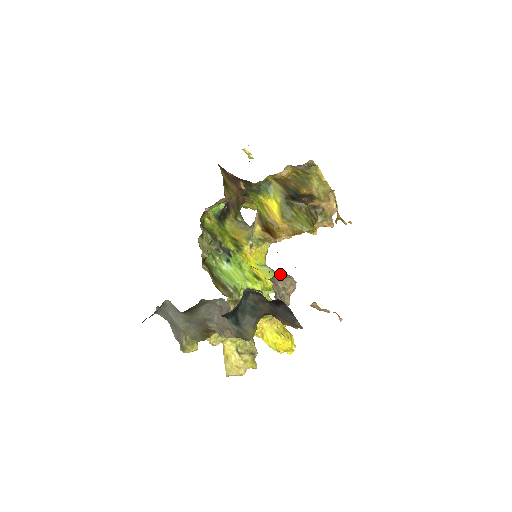
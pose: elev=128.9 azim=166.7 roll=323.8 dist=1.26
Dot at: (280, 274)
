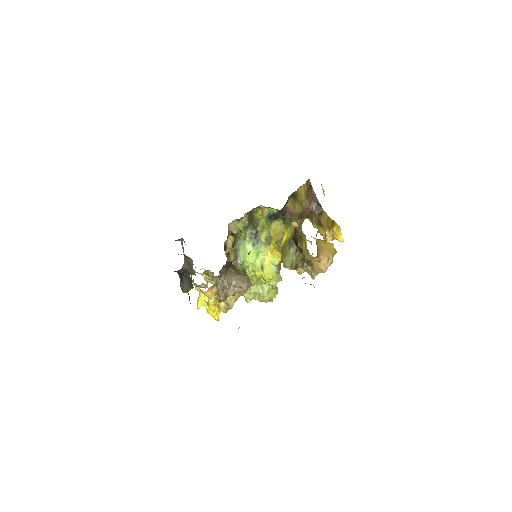
Dot at: (245, 277)
